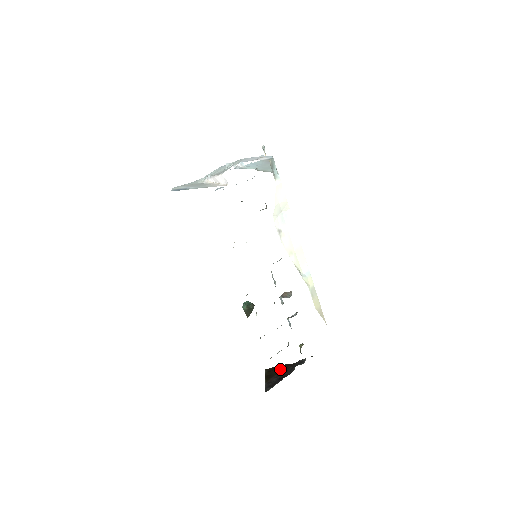
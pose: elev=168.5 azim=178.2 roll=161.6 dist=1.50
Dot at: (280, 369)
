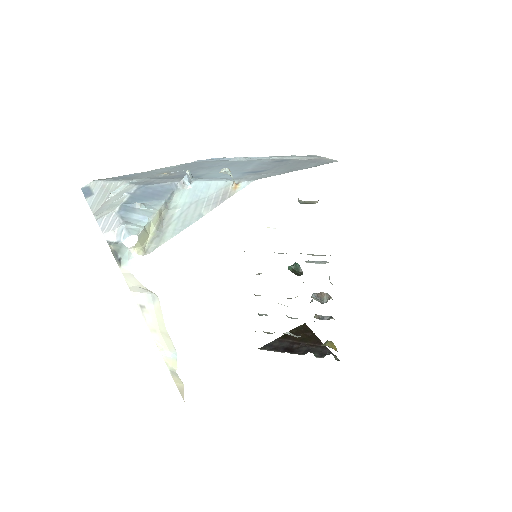
Dot at: (306, 338)
